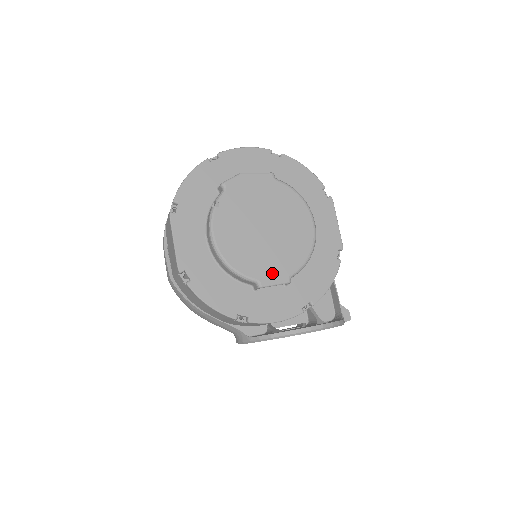
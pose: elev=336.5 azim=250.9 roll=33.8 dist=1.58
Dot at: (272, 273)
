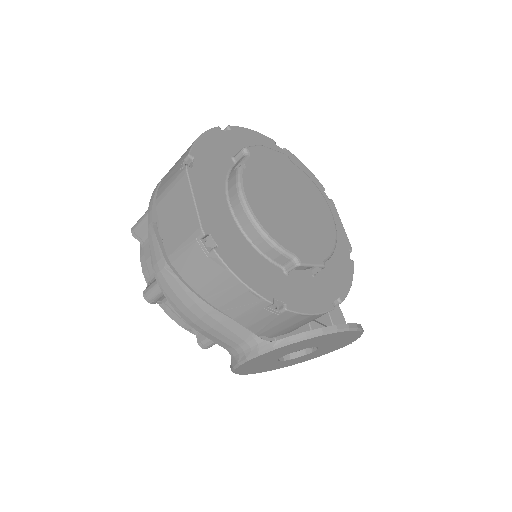
Dot at: (308, 252)
